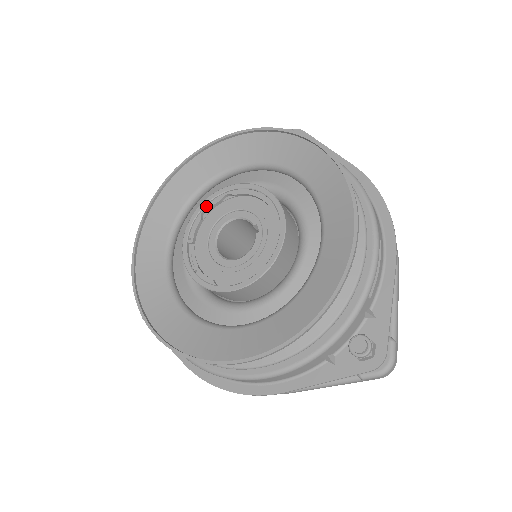
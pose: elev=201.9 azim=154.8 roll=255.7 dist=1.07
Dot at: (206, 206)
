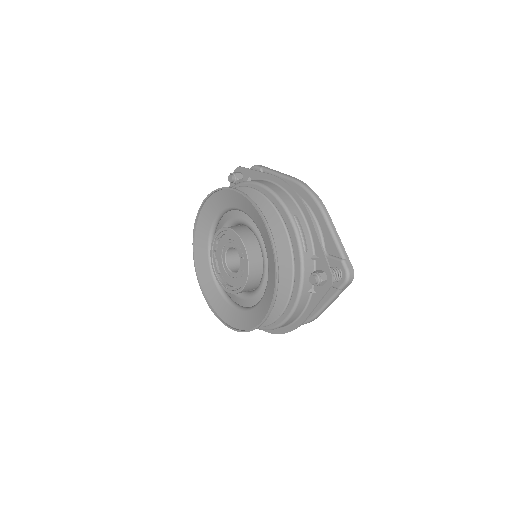
Dot at: (213, 251)
